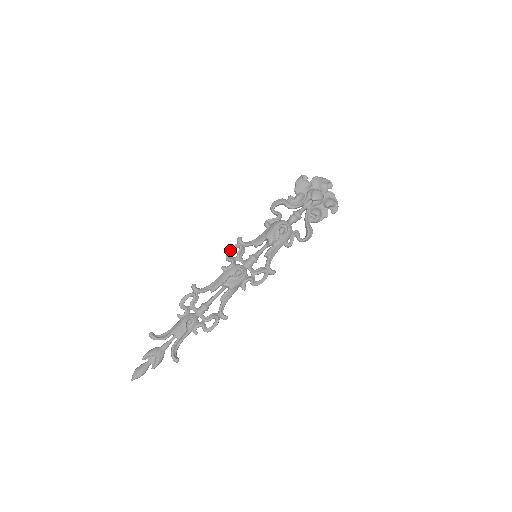
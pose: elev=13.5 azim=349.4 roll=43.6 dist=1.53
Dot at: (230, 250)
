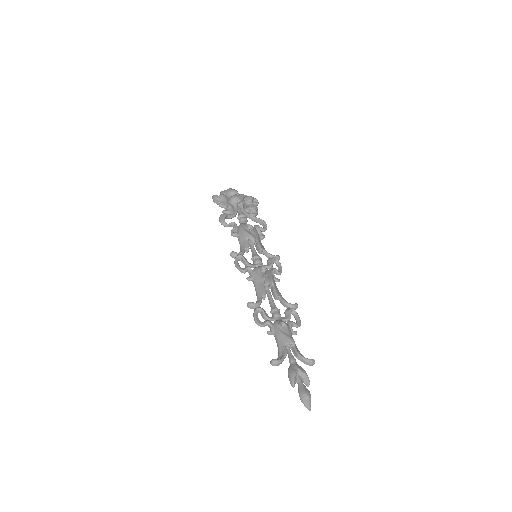
Dot at: (237, 264)
